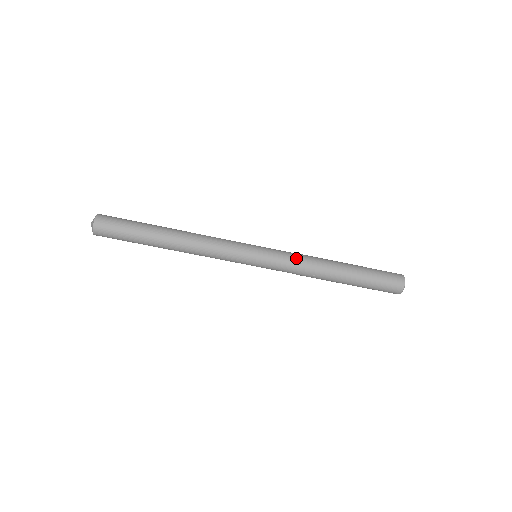
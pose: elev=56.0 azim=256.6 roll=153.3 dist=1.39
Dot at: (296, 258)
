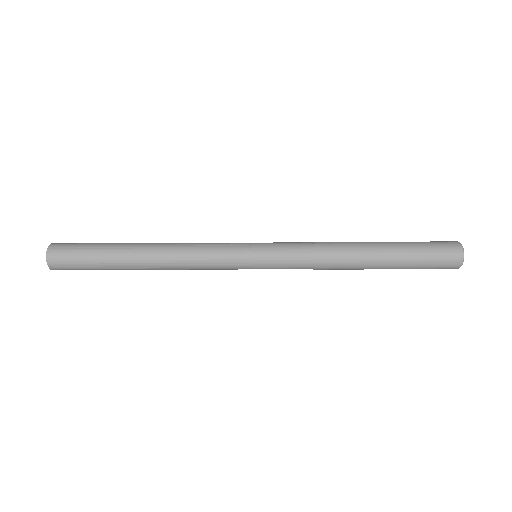
Dot at: (307, 246)
